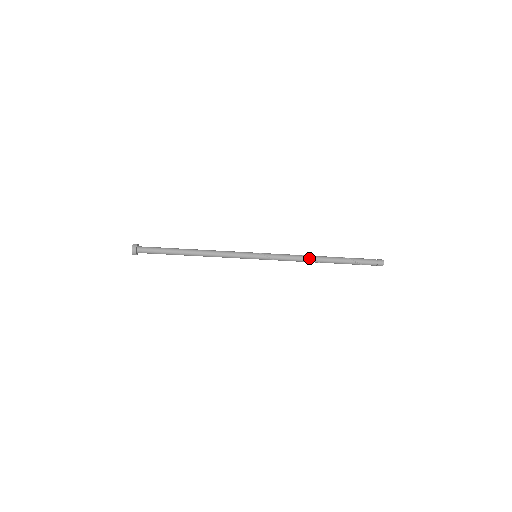
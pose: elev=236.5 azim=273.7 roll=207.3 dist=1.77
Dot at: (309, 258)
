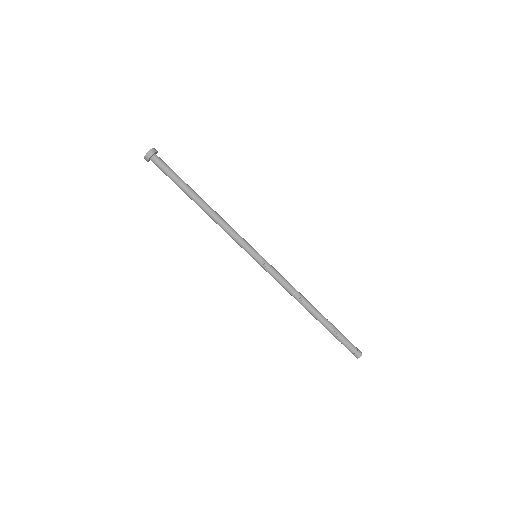
Dot at: (300, 299)
